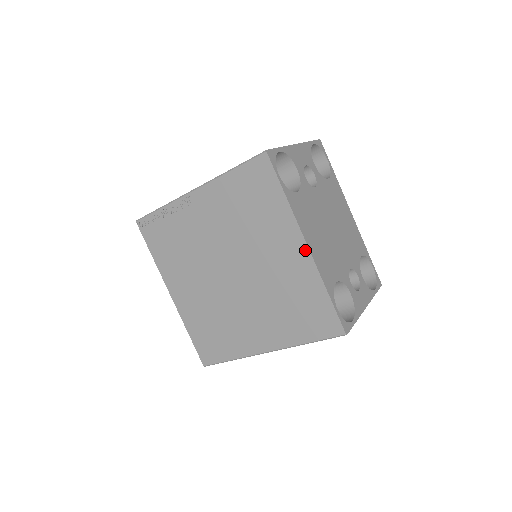
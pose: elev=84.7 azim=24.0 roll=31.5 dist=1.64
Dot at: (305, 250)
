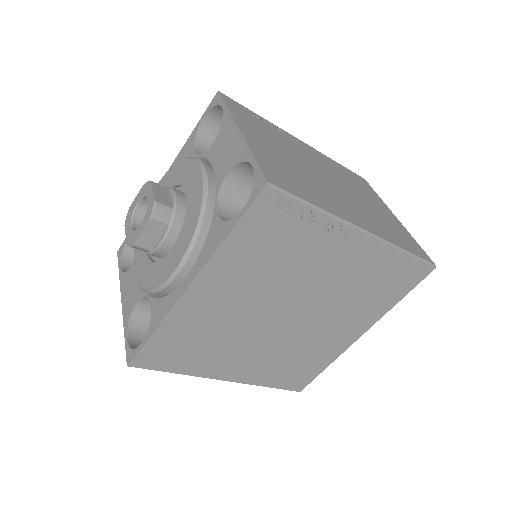
Dot at: (356, 338)
